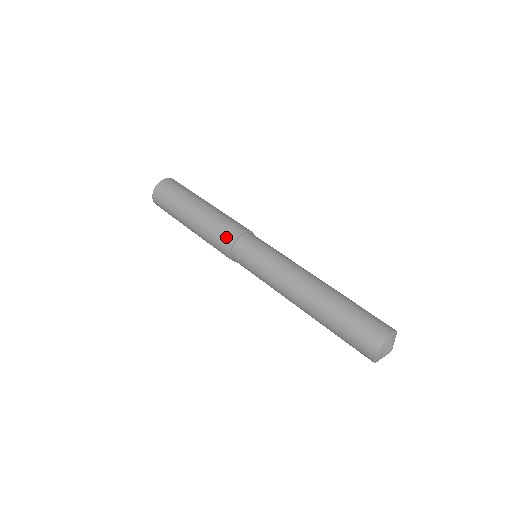
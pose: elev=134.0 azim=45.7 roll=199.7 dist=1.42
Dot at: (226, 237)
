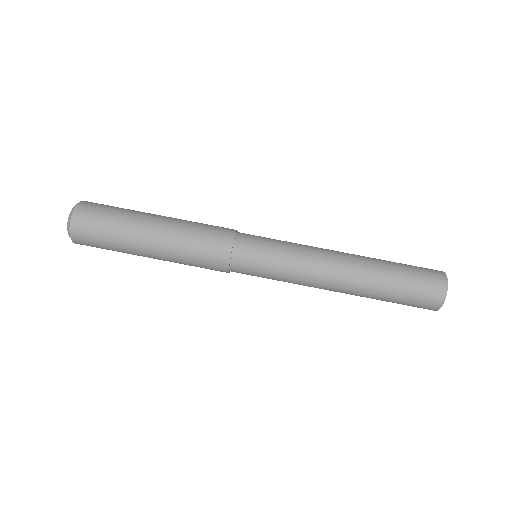
Dot at: (218, 246)
